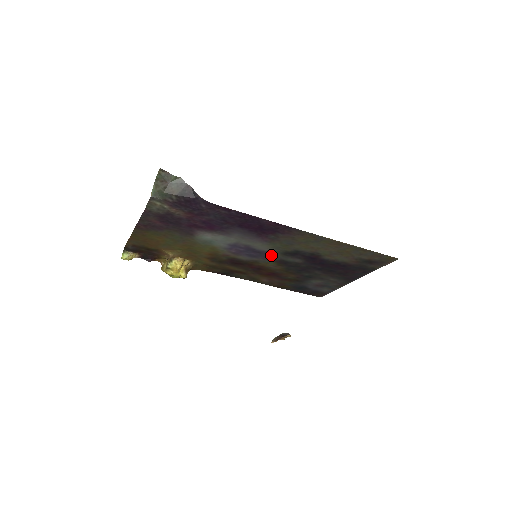
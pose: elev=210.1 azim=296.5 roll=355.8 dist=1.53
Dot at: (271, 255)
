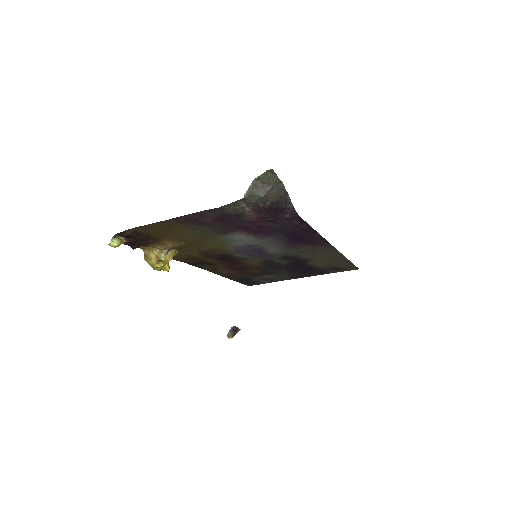
Dot at: (269, 256)
